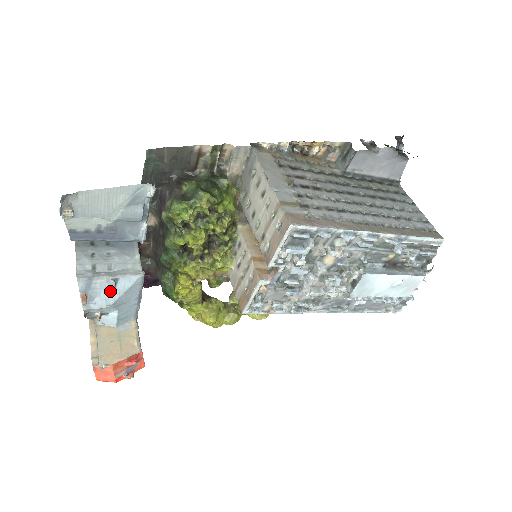
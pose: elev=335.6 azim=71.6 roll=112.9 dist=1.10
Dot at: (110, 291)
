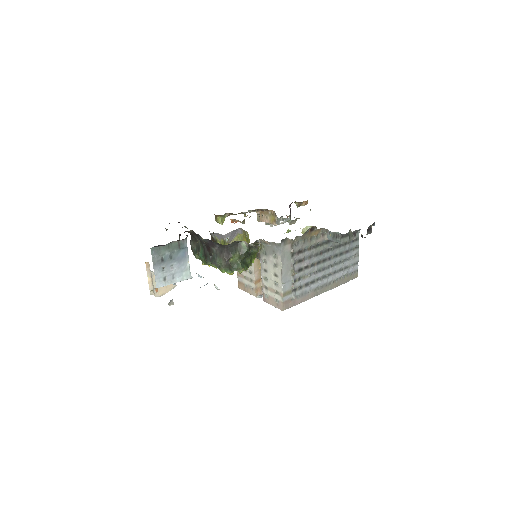
Dot at: occluded
